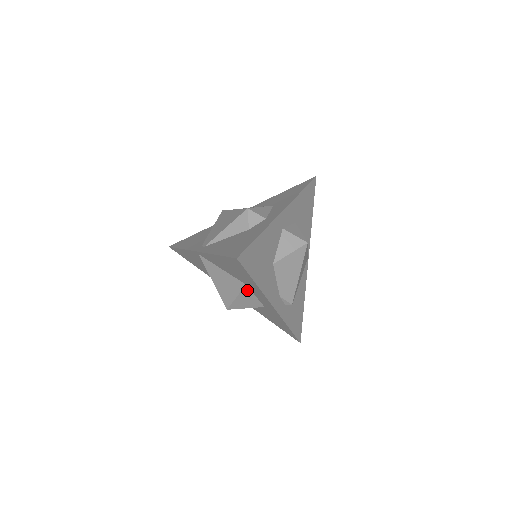
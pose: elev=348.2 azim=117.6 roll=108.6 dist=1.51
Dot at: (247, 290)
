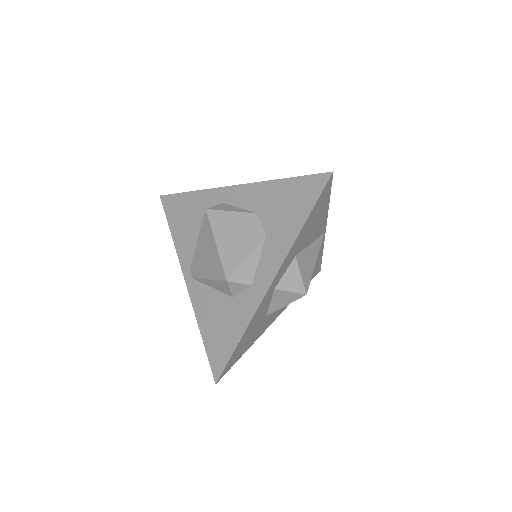
Dot at: occluded
